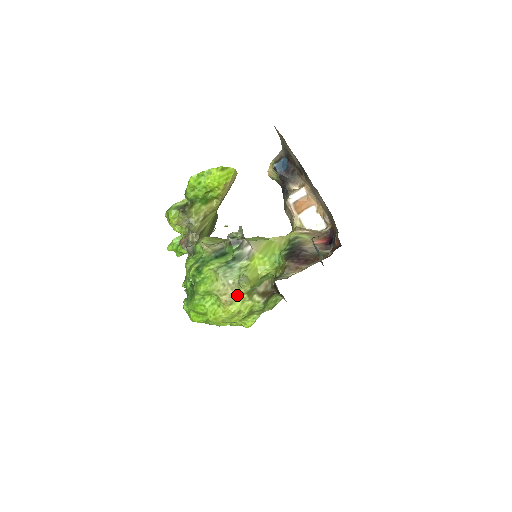
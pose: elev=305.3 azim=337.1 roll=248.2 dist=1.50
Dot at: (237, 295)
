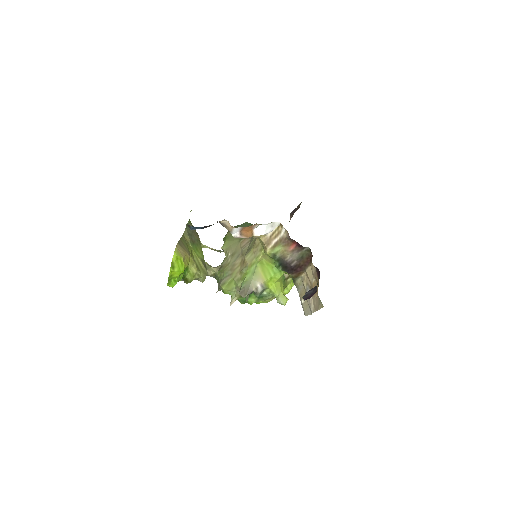
Dot at: occluded
